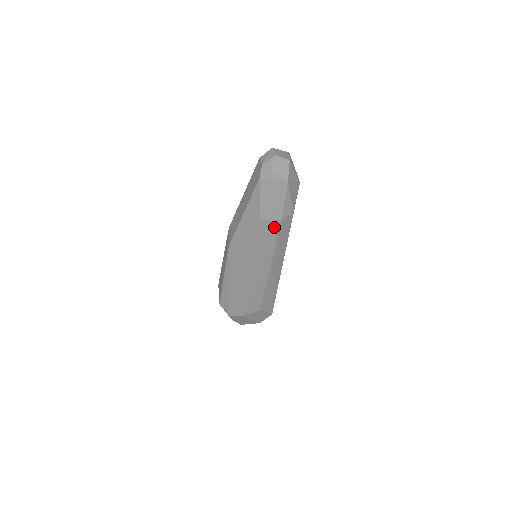
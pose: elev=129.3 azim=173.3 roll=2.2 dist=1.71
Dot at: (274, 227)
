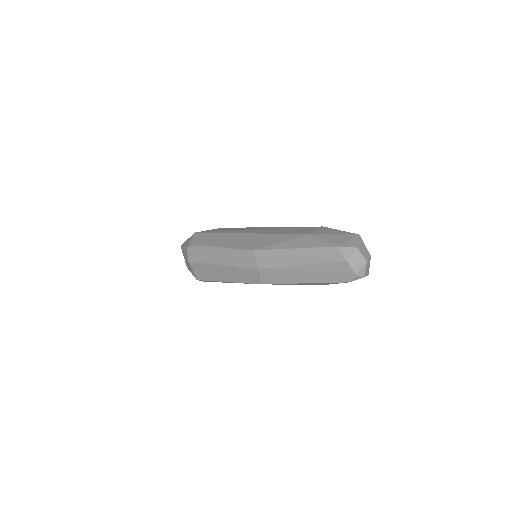
Dot at: occluded
